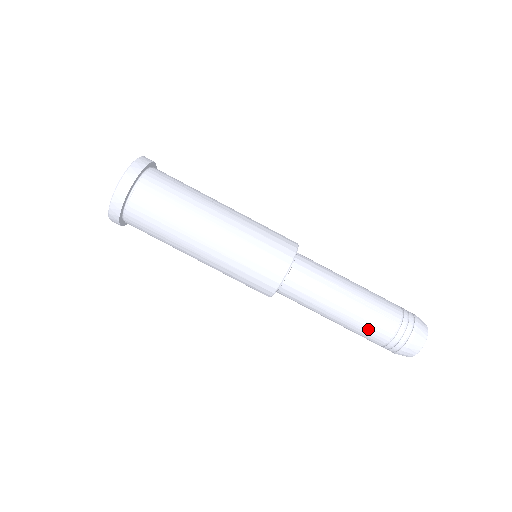
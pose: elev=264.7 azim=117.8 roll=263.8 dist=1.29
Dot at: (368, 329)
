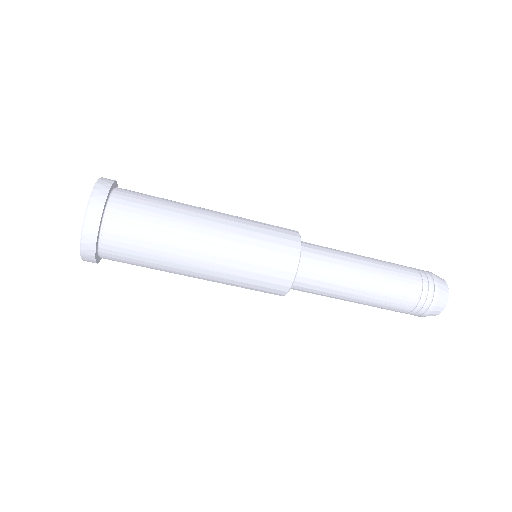
Dot at: occluded
